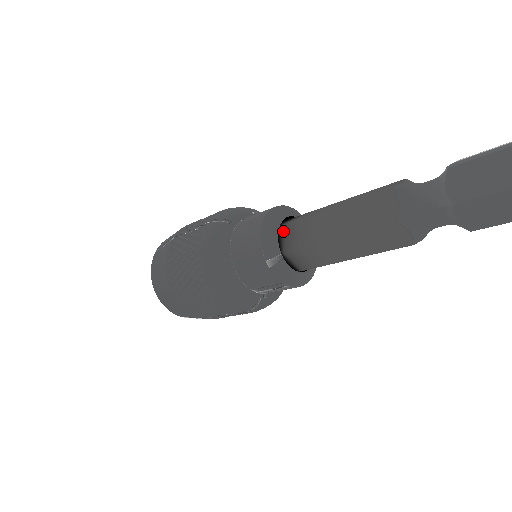
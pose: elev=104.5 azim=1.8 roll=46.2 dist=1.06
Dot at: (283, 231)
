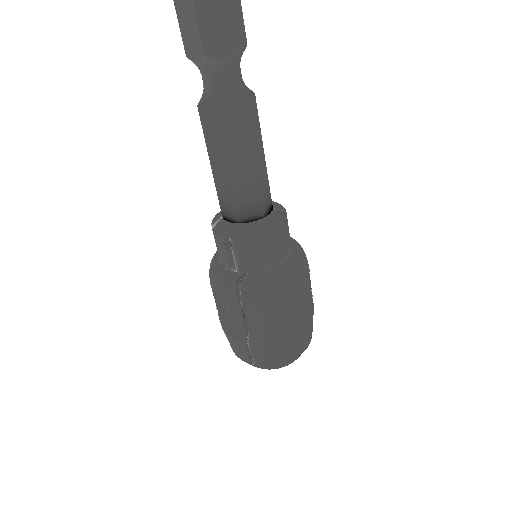
Dot at: occluded
